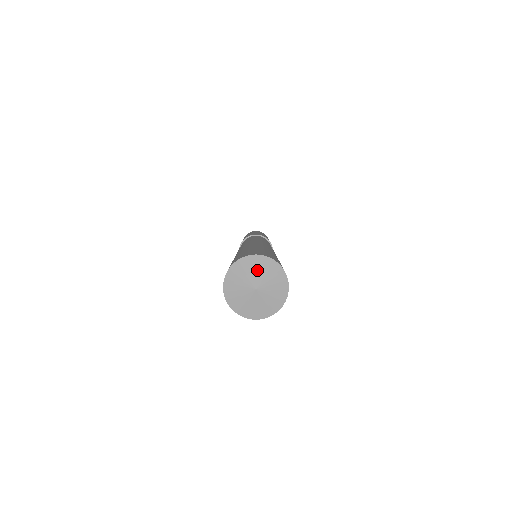
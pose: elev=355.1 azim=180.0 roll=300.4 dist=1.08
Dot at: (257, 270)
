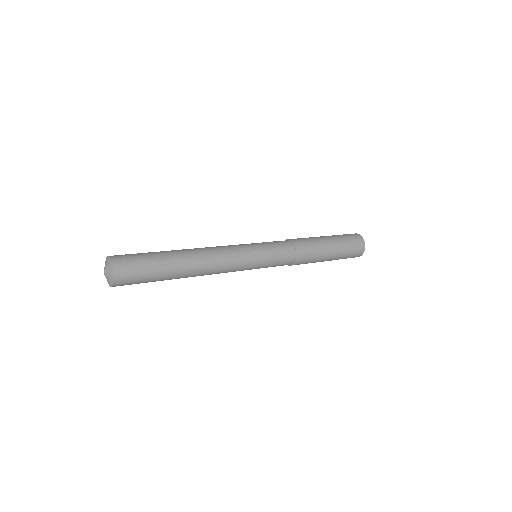
Dot at: (105, 263)
